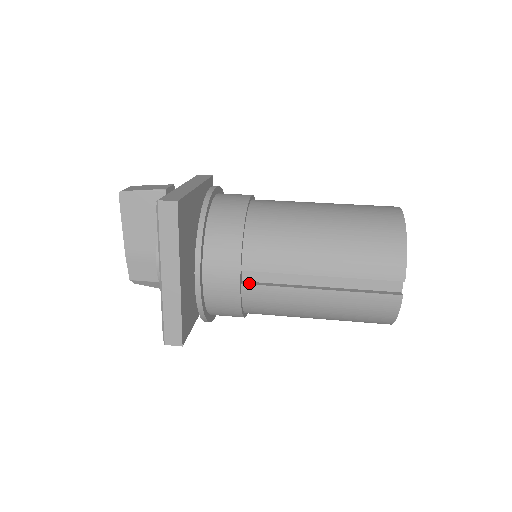
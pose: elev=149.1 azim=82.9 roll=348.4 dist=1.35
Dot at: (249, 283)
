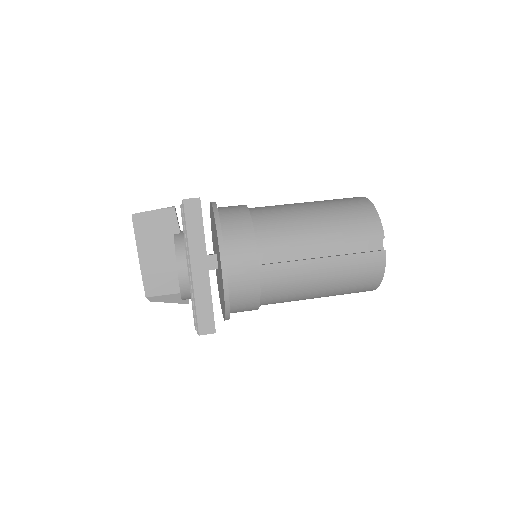
Dot at: (265, 264)
